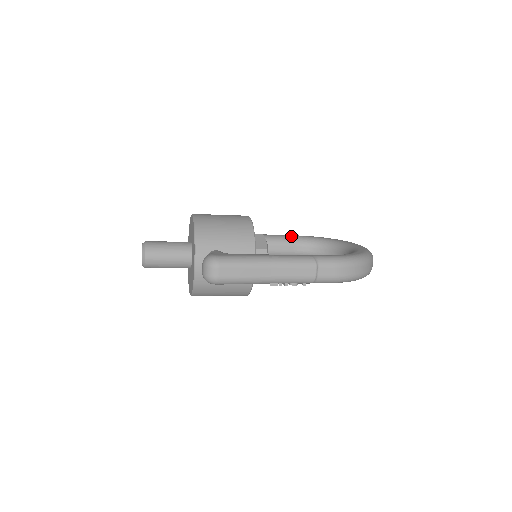
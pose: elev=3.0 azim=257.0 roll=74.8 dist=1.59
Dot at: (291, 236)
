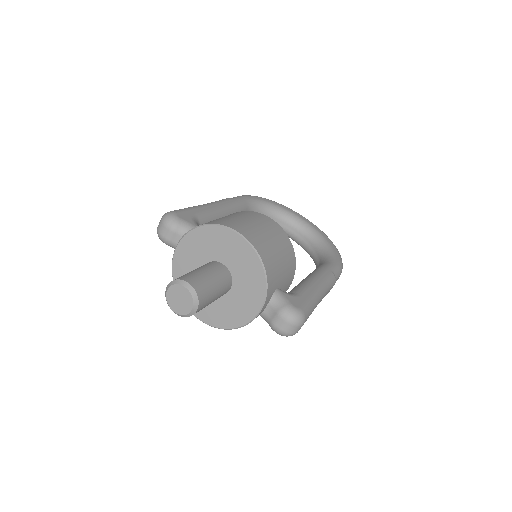
Dot at: (244, 201)
